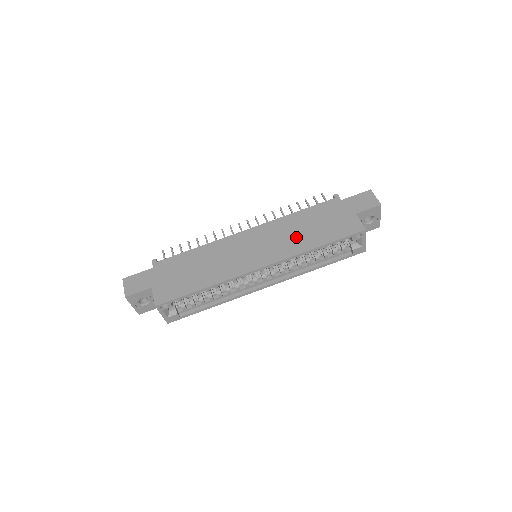
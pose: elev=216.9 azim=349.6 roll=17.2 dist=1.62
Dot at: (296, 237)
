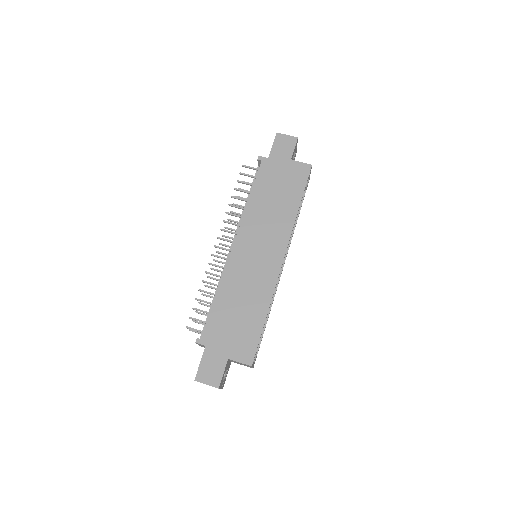
Dot at: (276, 214)
